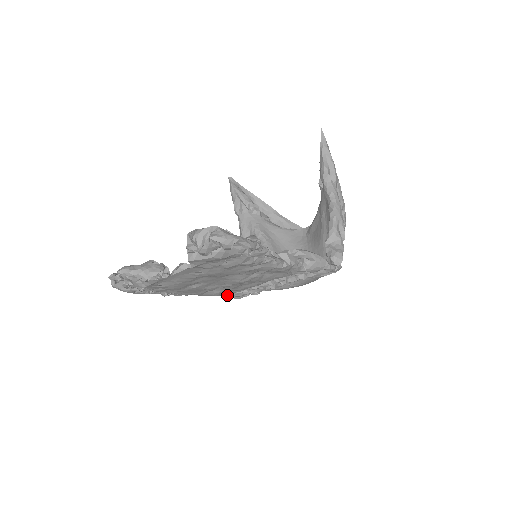
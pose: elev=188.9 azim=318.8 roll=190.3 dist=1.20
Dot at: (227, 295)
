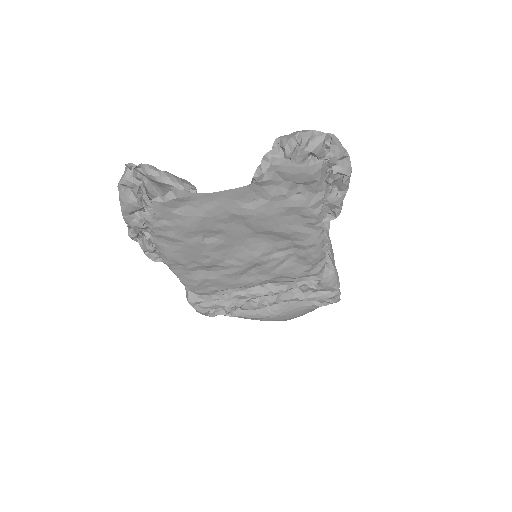
Dot at: (193, 300)
